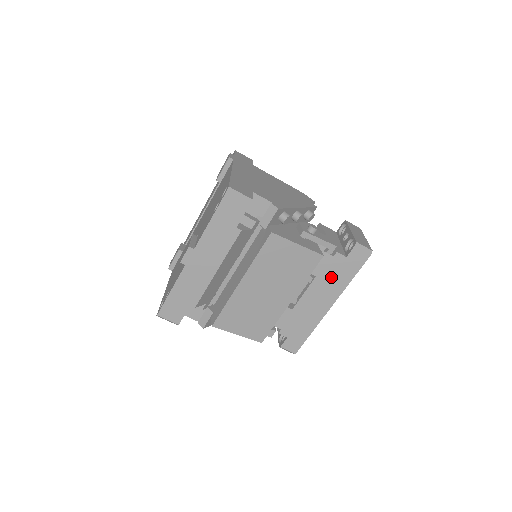
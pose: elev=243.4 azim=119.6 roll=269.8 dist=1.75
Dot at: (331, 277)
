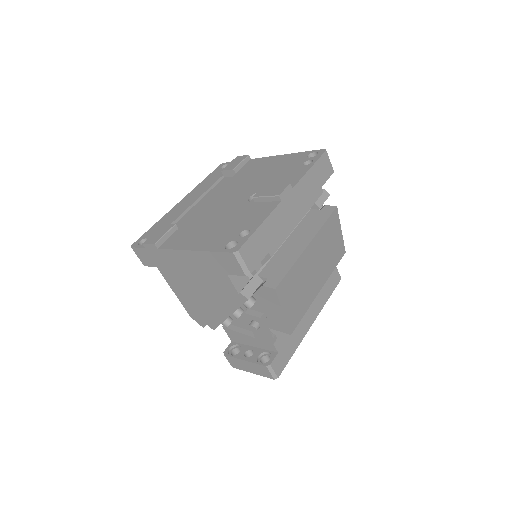
Dot at: occluded
